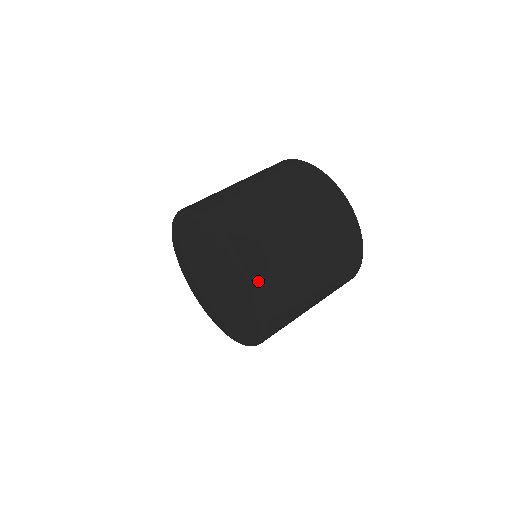
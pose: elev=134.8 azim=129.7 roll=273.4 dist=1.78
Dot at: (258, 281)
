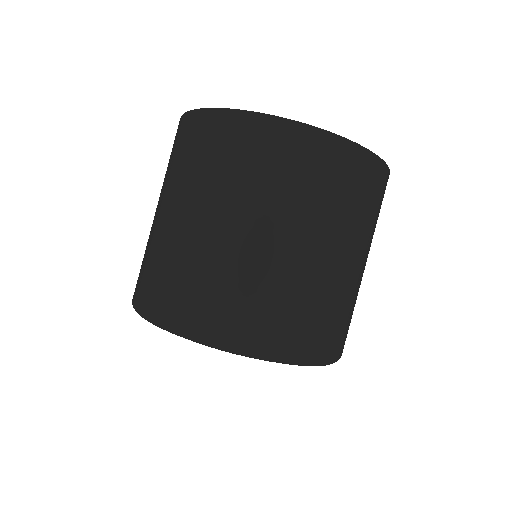
Dot at: (234, 339)
